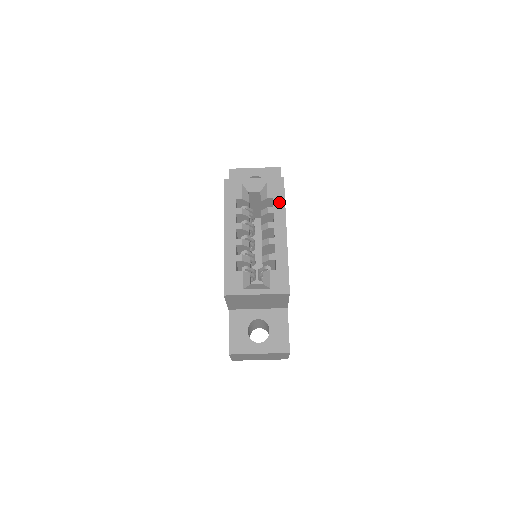
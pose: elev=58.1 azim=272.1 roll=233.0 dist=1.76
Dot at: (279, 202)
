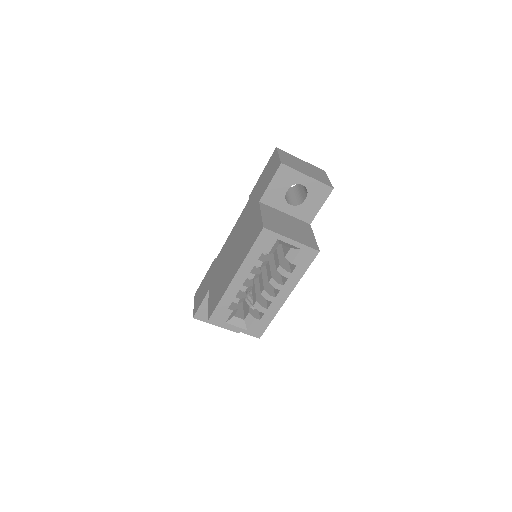
Dot at: (299, 271)
